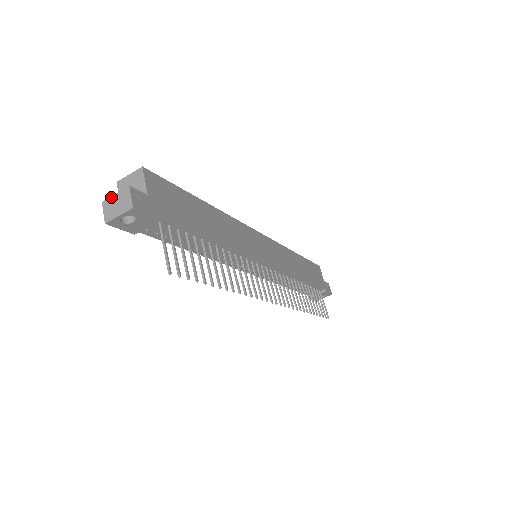
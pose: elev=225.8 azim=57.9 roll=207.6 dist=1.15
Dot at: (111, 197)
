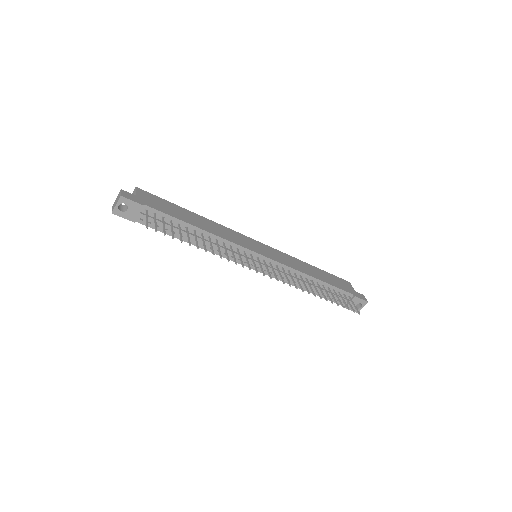
Dot at: (115, 201)
